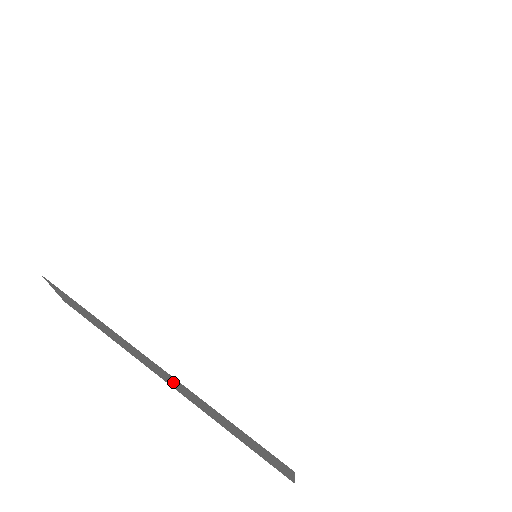
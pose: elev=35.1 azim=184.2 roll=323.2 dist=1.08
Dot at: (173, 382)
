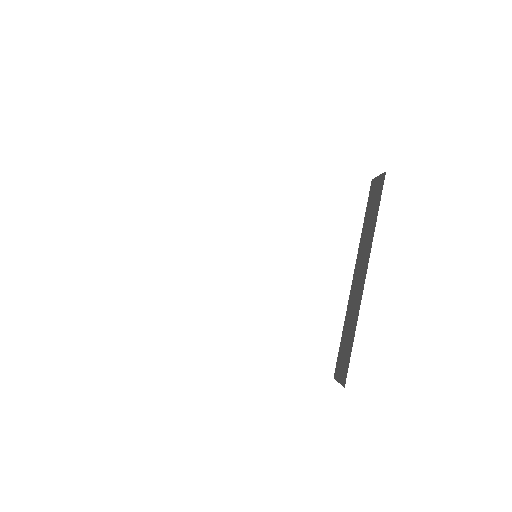
Dot at: occluded
